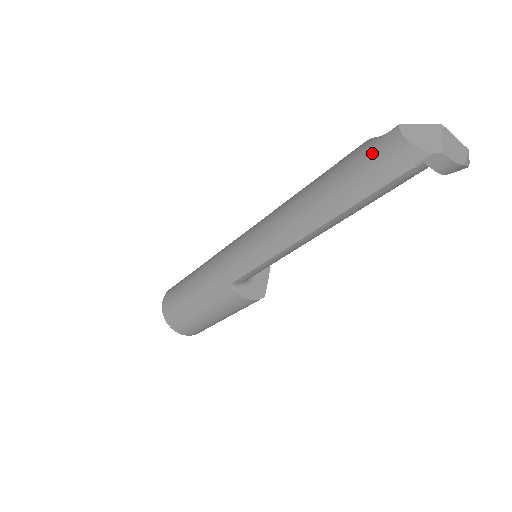
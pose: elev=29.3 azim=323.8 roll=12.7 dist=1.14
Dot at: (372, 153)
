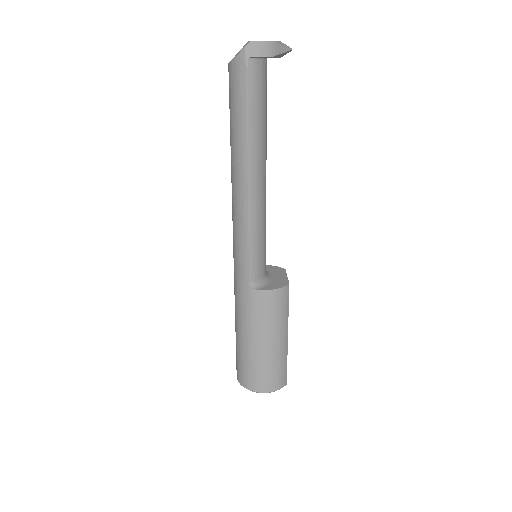
Dot at: (230, 91)
